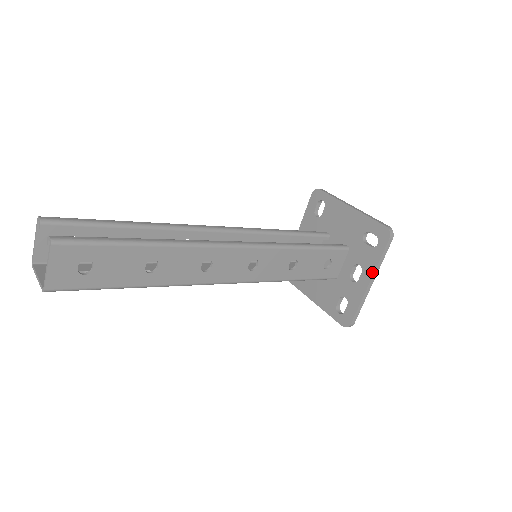
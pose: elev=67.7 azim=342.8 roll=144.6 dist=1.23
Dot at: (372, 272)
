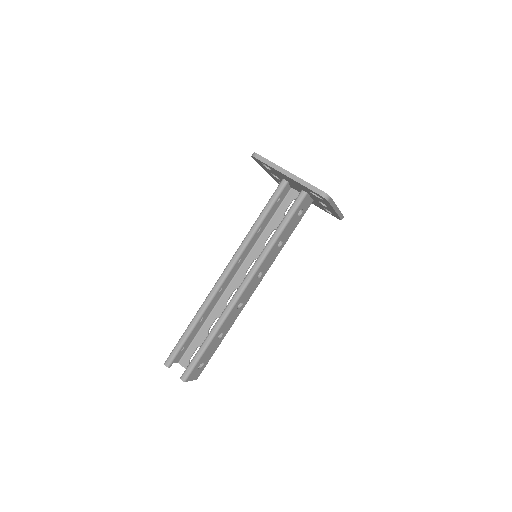
Dot at: occluded
